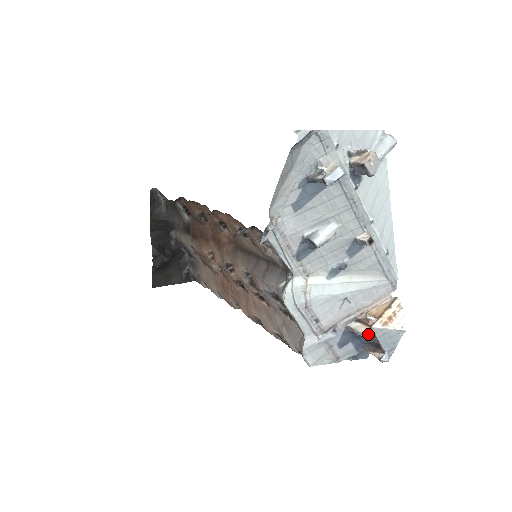
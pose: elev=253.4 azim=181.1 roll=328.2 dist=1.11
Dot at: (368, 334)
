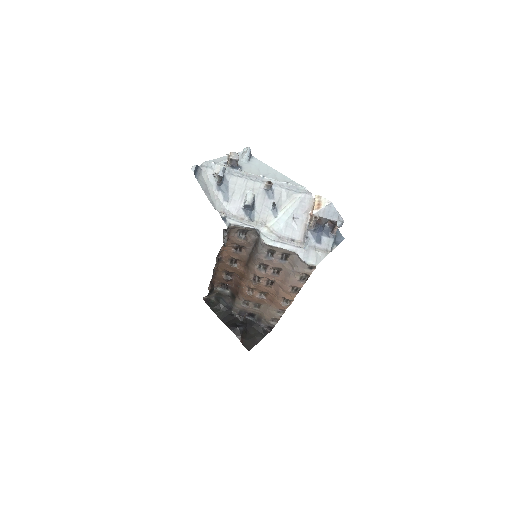
Dot at: (315, 219)
